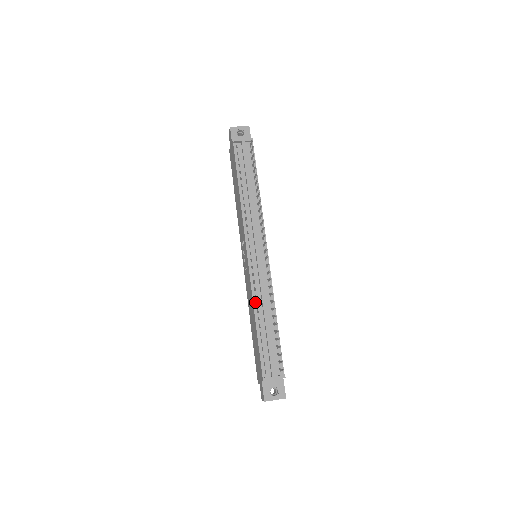
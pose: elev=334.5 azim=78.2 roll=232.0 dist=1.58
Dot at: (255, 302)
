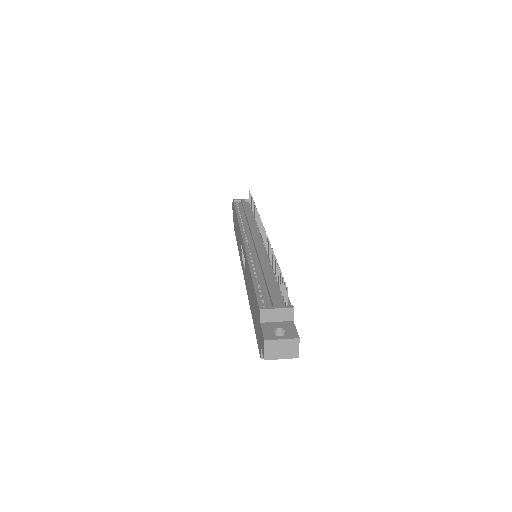
Dot at: (251, 264)
